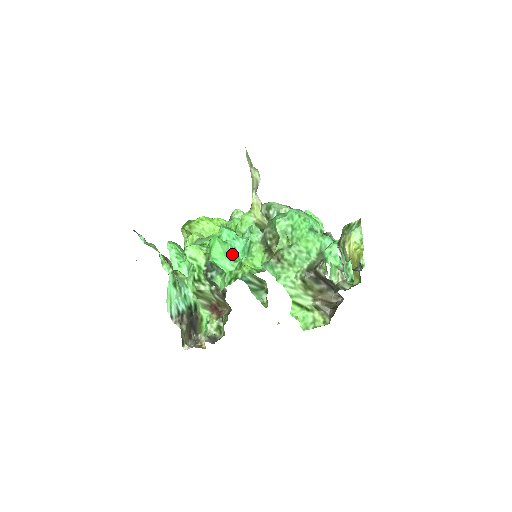
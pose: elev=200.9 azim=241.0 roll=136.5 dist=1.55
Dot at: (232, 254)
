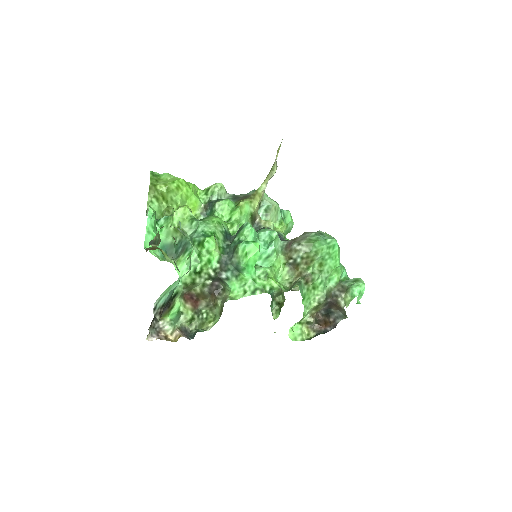
Dot at: occluded
